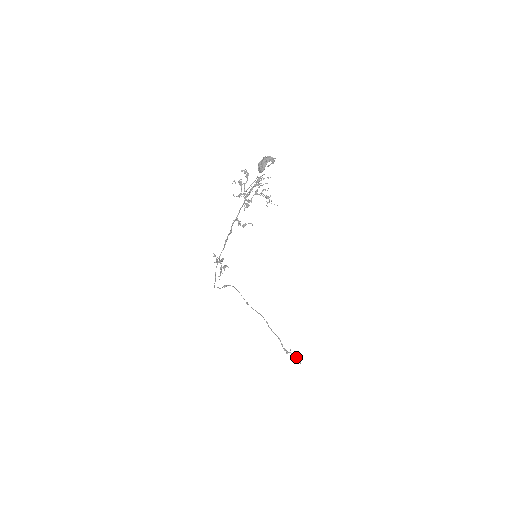
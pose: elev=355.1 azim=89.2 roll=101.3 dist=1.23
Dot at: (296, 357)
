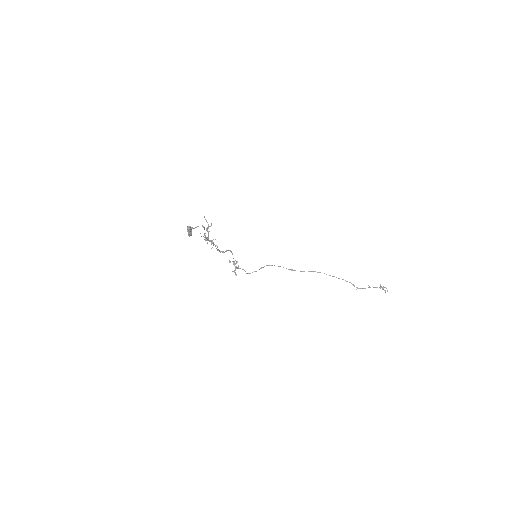
Dot at: (380, 288)
